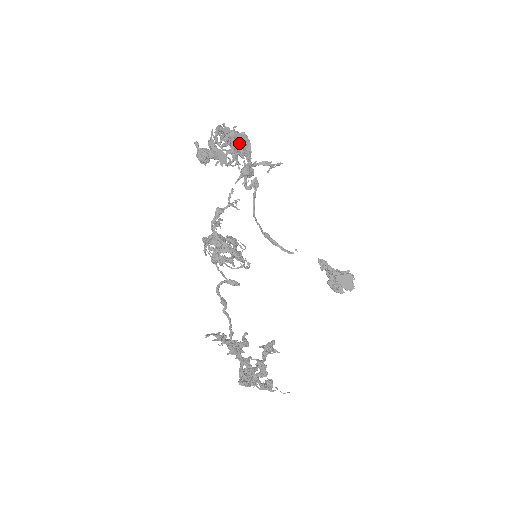
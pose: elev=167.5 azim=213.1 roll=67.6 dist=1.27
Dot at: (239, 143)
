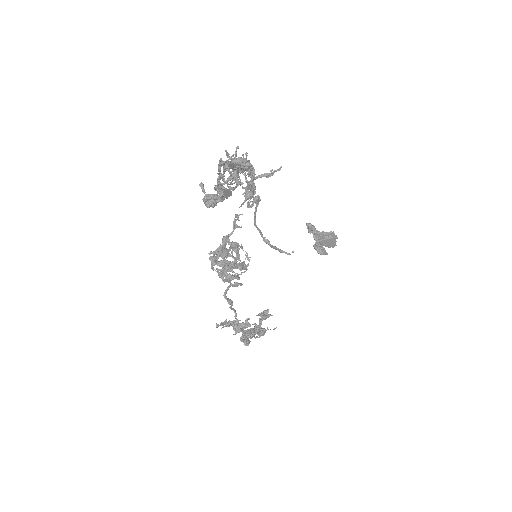
Dot at: occluded
